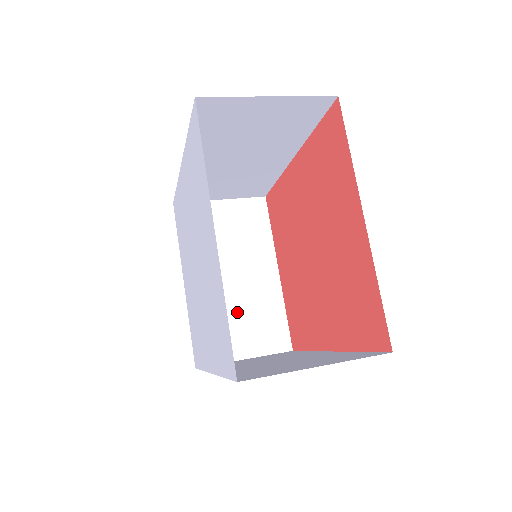
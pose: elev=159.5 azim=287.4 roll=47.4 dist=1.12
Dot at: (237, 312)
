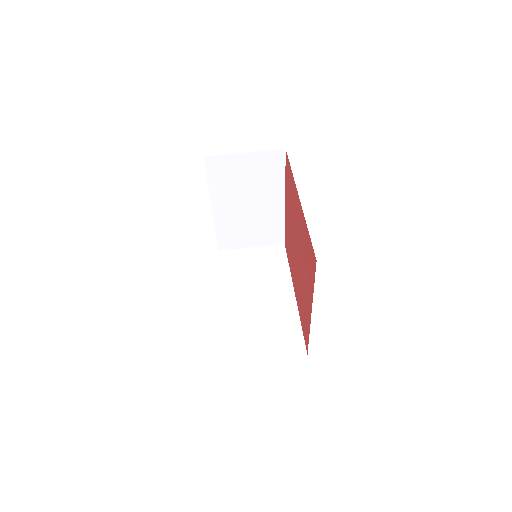
Dot at: (249, 224)
